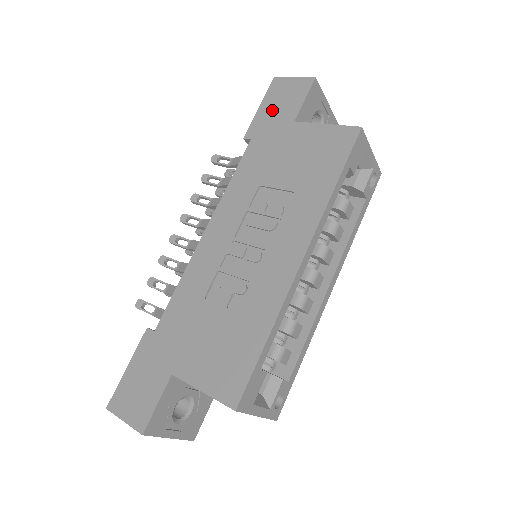
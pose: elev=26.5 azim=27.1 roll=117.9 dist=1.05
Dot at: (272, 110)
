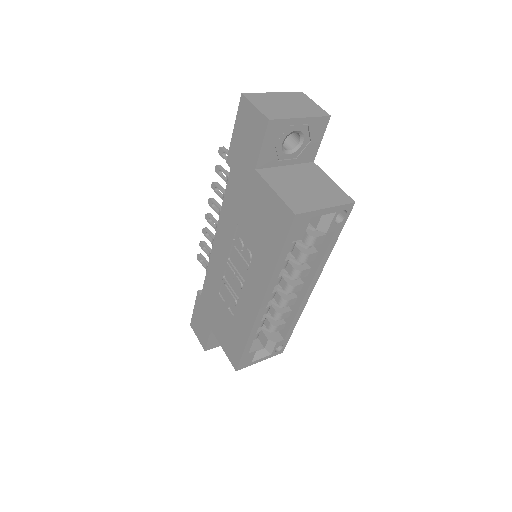
Dot at: (241, 142)
